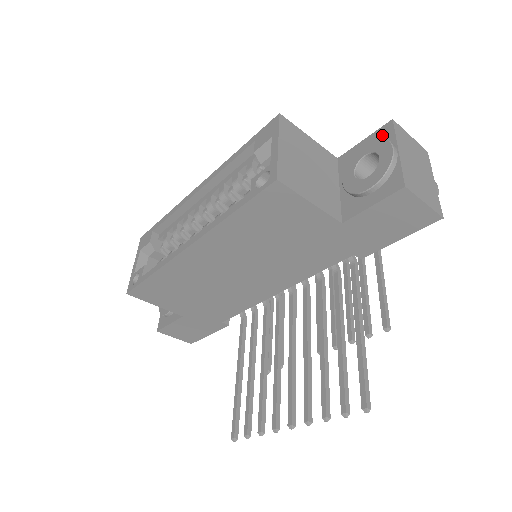
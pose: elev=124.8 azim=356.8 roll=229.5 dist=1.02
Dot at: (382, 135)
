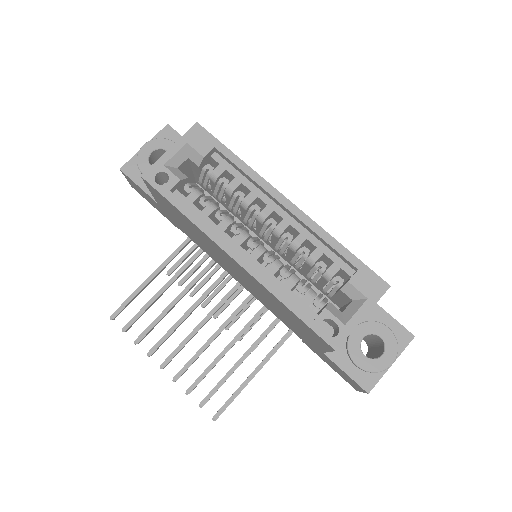
Dot at: (400, 336)
